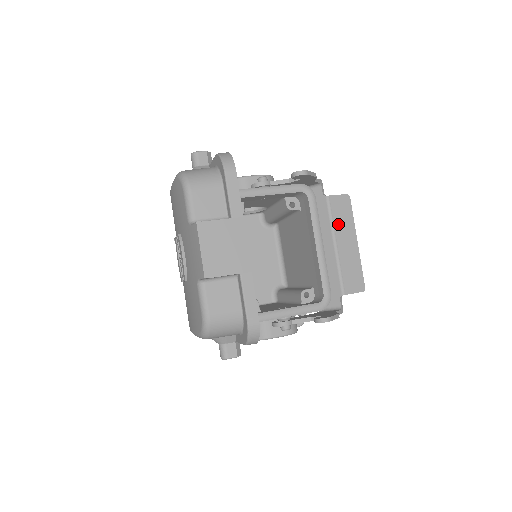
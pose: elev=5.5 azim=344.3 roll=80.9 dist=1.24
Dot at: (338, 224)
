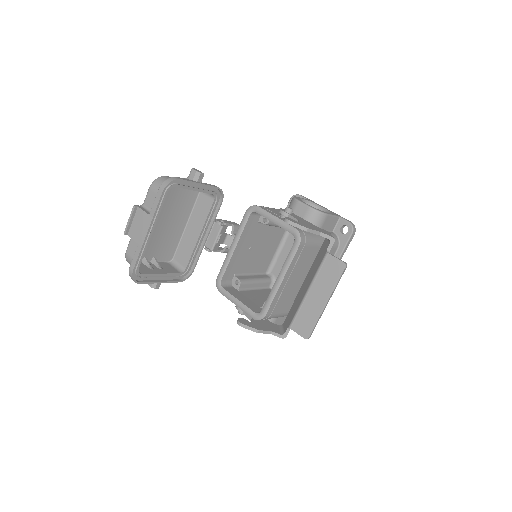
Dot at: (321, 279)
